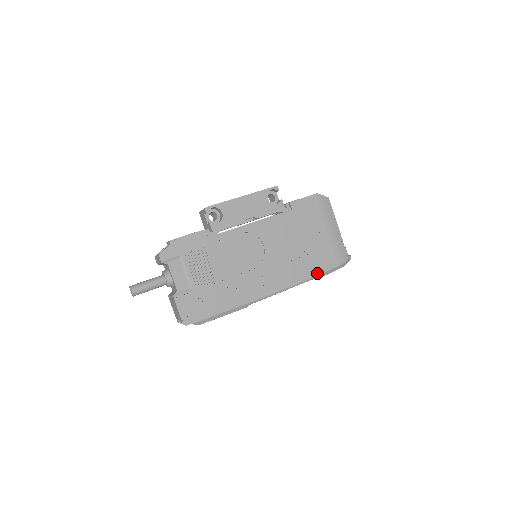
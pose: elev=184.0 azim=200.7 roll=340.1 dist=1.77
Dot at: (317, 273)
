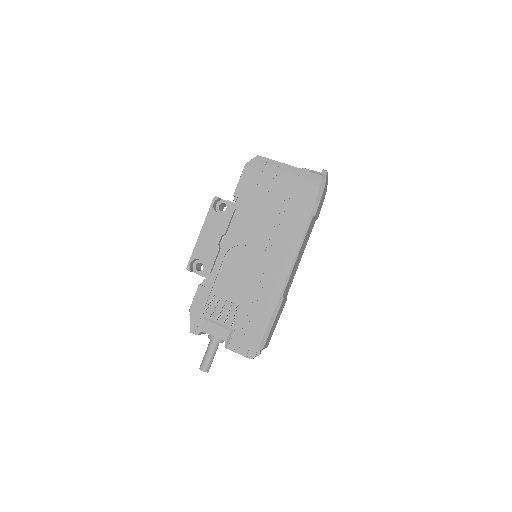
Dot at: (307, 216)
